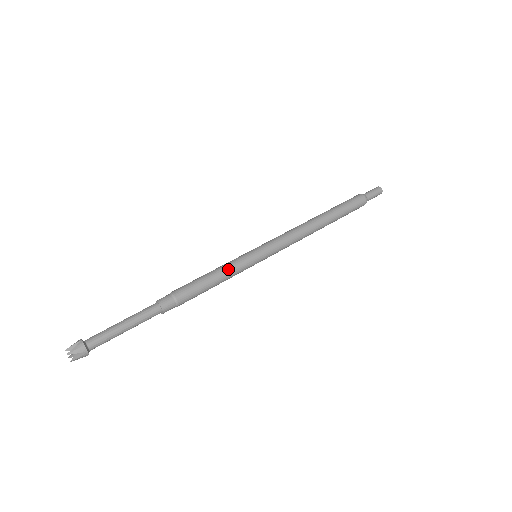
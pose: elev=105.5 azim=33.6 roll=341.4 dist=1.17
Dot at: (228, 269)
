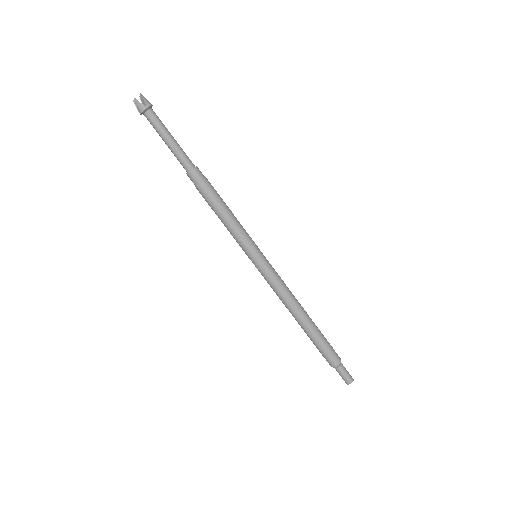
Dot at: (241, 225)
